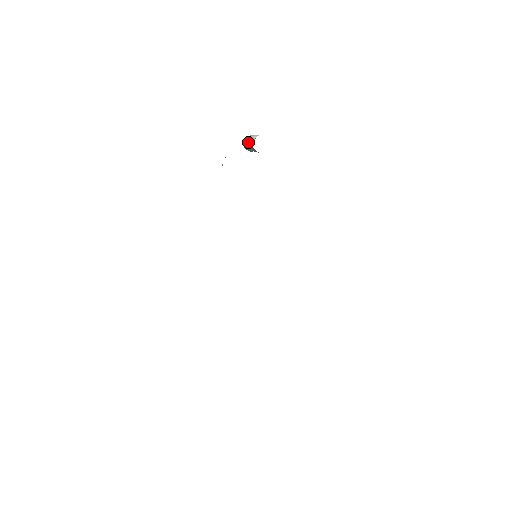
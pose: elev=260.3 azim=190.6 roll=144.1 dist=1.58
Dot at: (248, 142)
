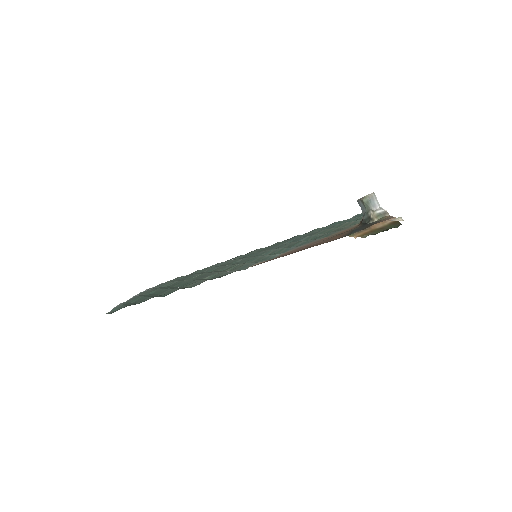
Dot at: (371, 205)
